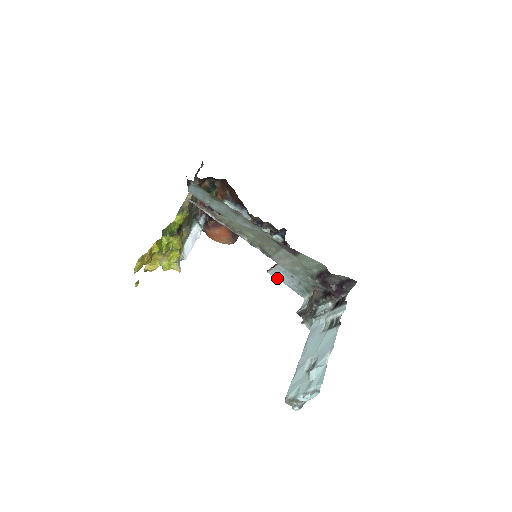
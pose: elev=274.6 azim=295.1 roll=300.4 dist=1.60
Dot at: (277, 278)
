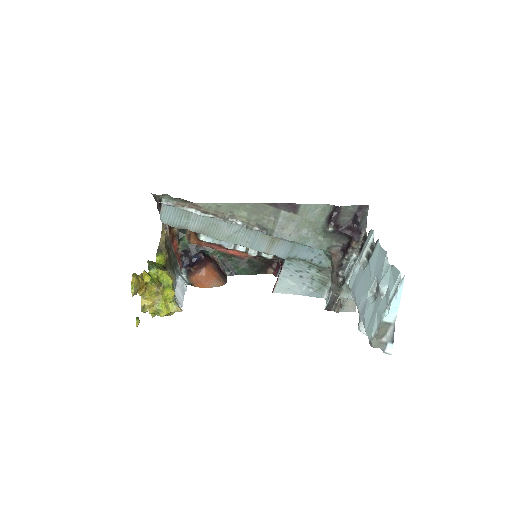
Dot at: (286, 293)
